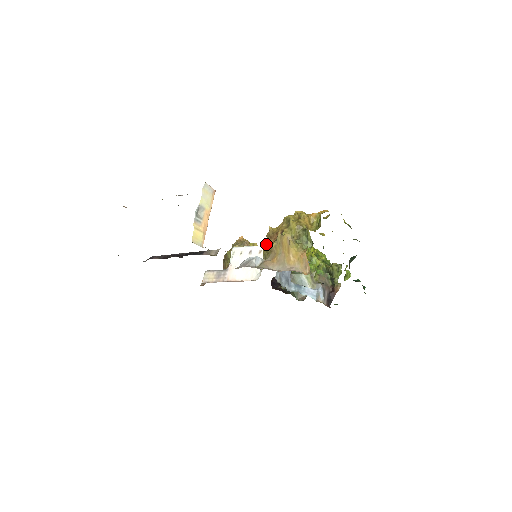
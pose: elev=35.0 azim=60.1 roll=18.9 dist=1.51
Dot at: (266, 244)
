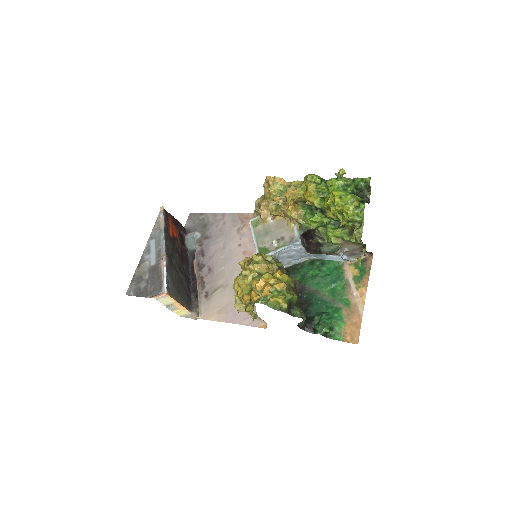
Dot at: occluded
